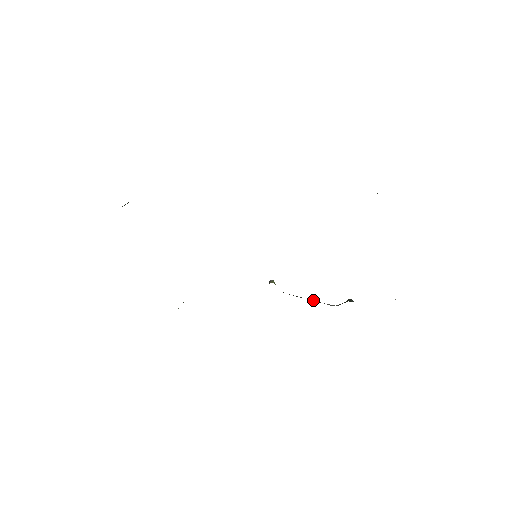
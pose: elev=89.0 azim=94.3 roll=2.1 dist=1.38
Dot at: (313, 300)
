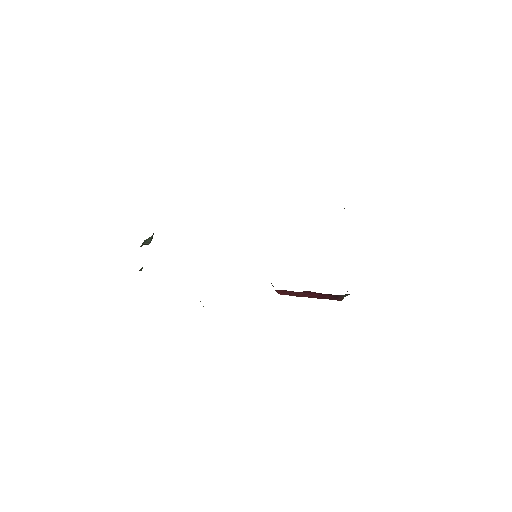
Dot at: occluded
